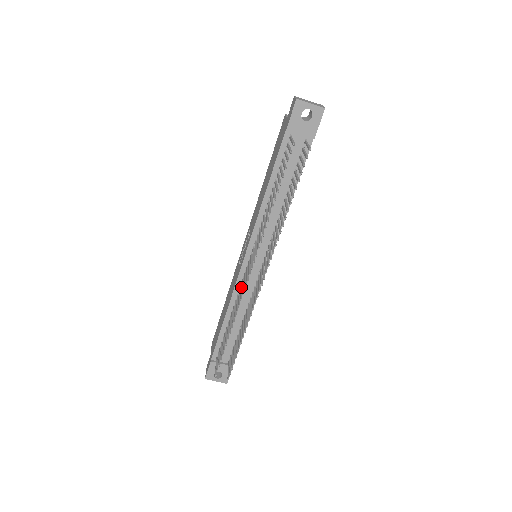
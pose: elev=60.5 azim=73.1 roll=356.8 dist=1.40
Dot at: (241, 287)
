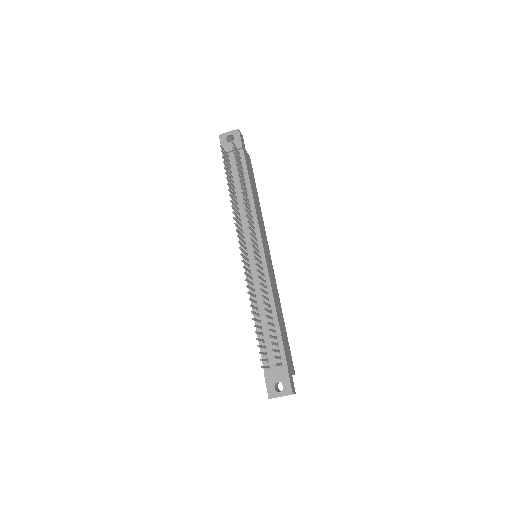
Dot at: (249, 276)
